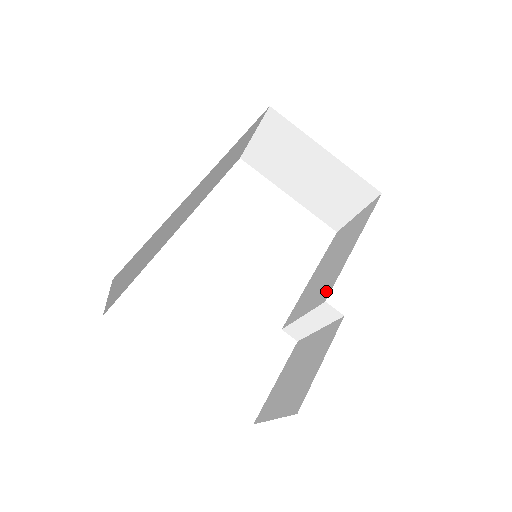
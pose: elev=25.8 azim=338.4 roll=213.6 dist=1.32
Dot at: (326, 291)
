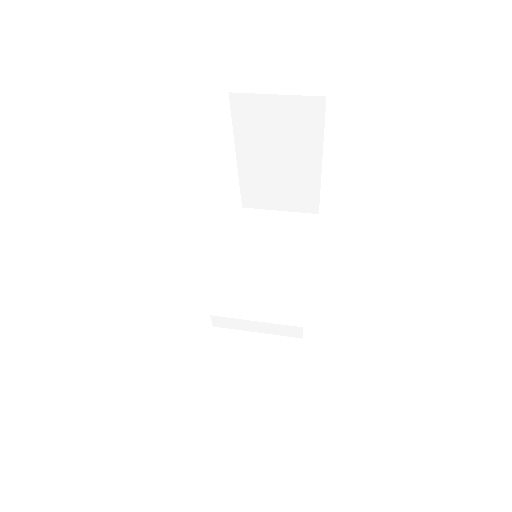
Dot at: (294, 310)
